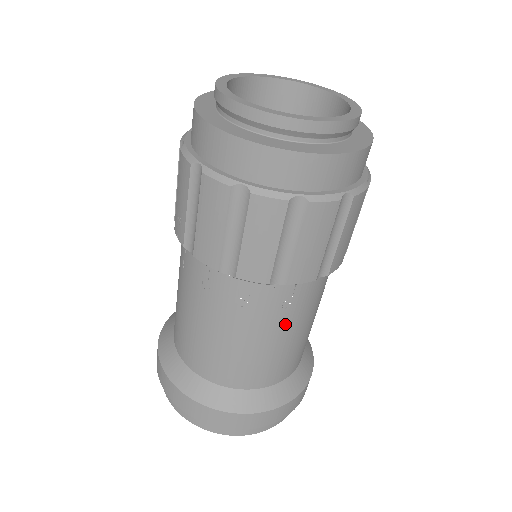
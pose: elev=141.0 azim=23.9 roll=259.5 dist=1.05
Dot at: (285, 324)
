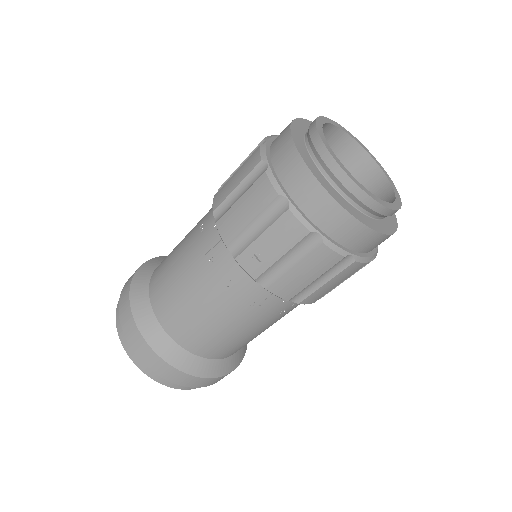
Dot at: occluded
